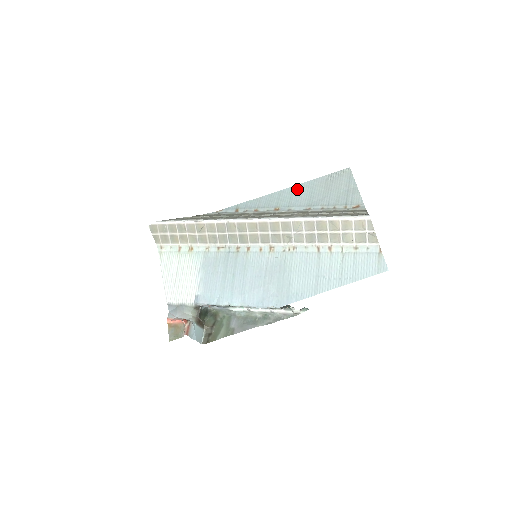
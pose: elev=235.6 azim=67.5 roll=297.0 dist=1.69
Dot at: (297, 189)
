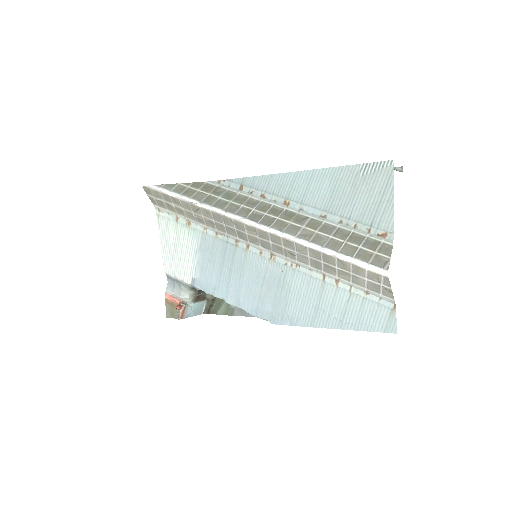
Dot at: (317, 176)
